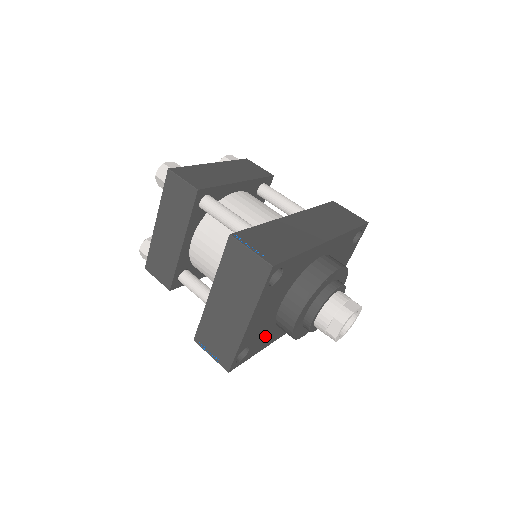
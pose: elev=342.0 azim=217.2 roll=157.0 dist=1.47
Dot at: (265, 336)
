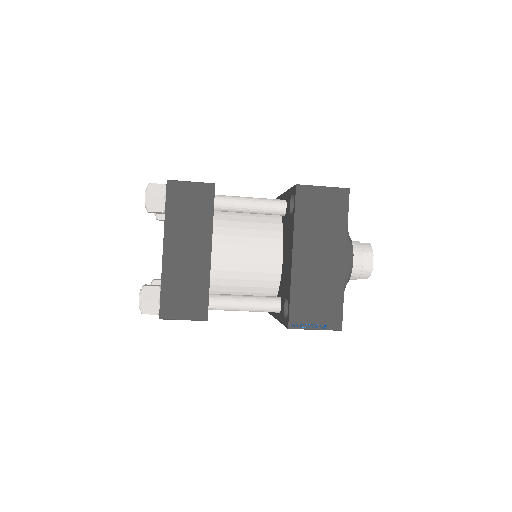
Dot at: occluded
